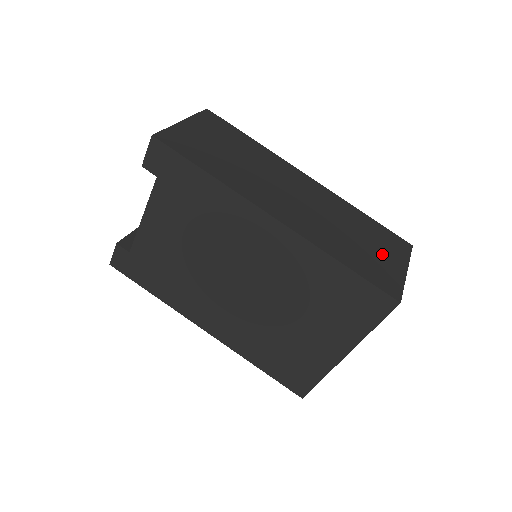
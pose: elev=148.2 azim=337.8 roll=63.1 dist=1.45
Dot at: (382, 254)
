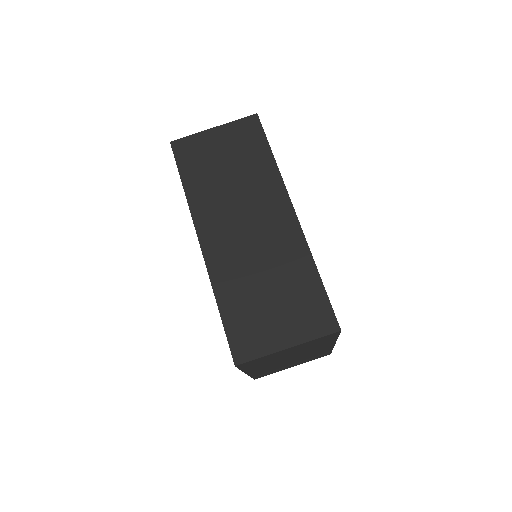
Dot at: (279, 319)
